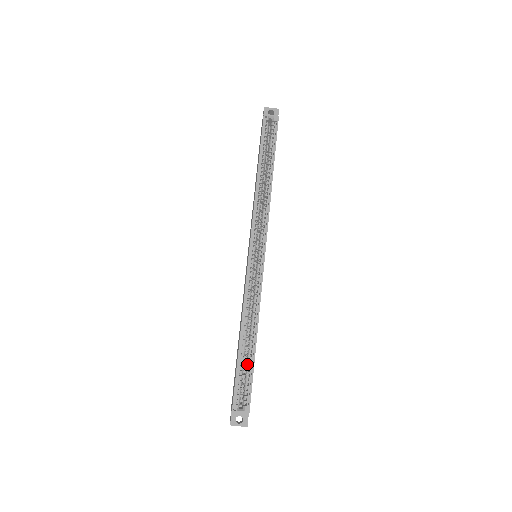
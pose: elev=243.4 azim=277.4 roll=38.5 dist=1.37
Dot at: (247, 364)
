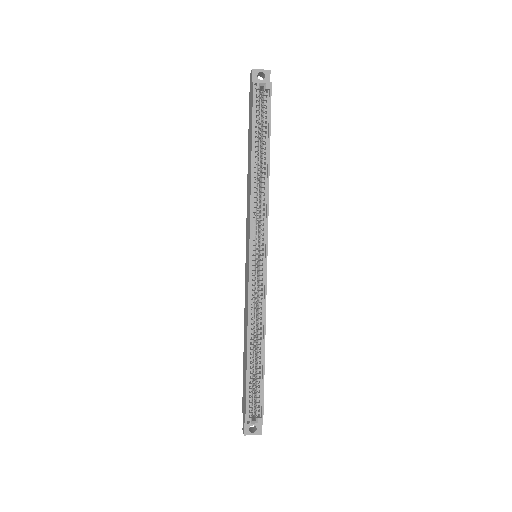
Dot at: (256, 376)
